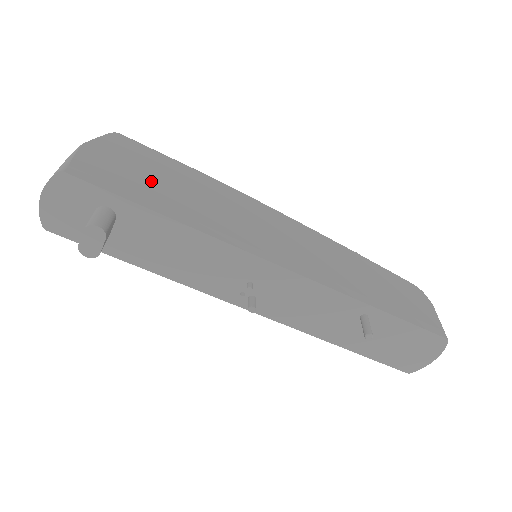
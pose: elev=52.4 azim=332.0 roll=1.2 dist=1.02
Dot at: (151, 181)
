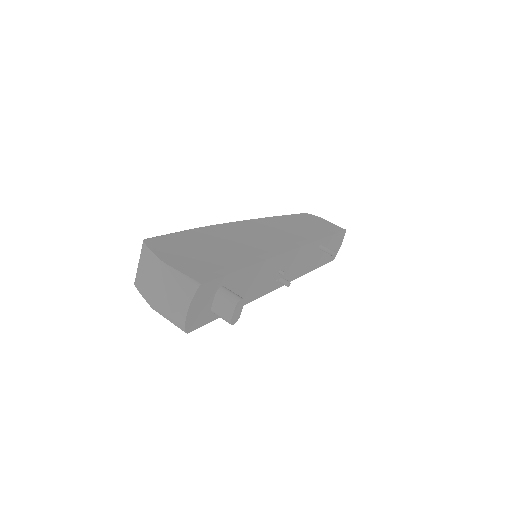
Dot at: (209, 254)
